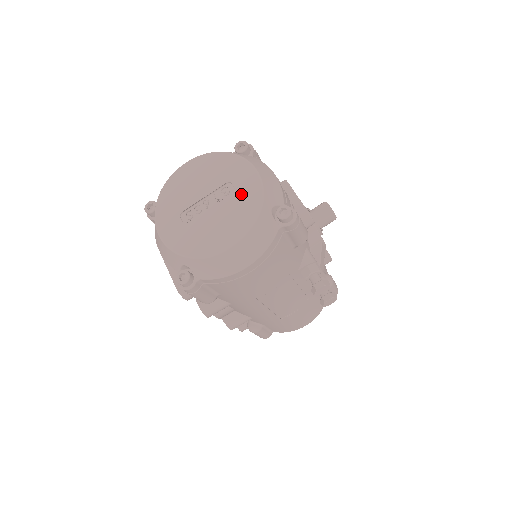
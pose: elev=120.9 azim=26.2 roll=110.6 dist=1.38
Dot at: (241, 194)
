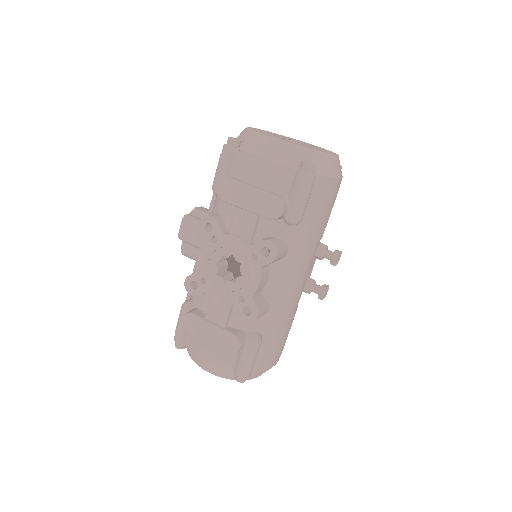
Dot at: (311, 145)
